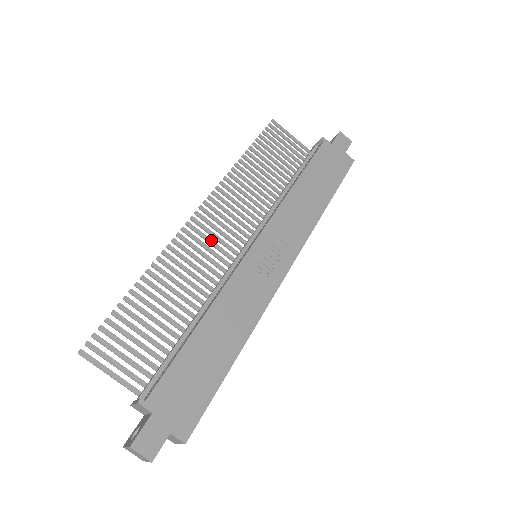
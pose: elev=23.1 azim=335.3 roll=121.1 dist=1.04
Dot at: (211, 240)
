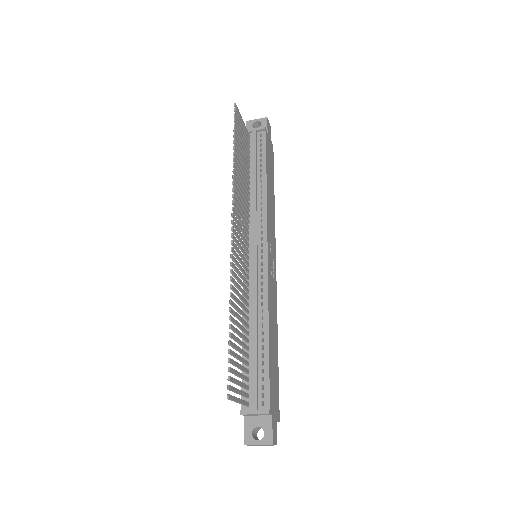
Dot at: occluded
